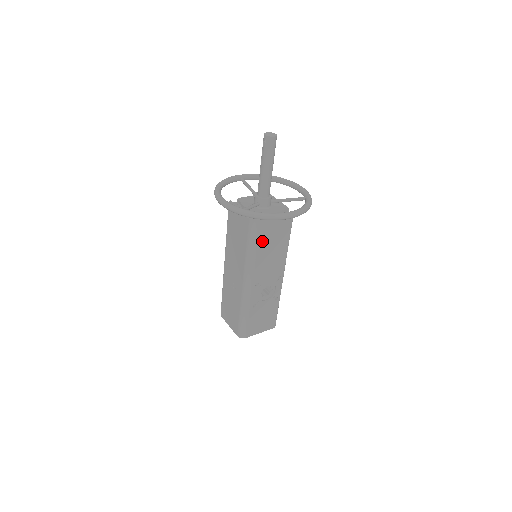
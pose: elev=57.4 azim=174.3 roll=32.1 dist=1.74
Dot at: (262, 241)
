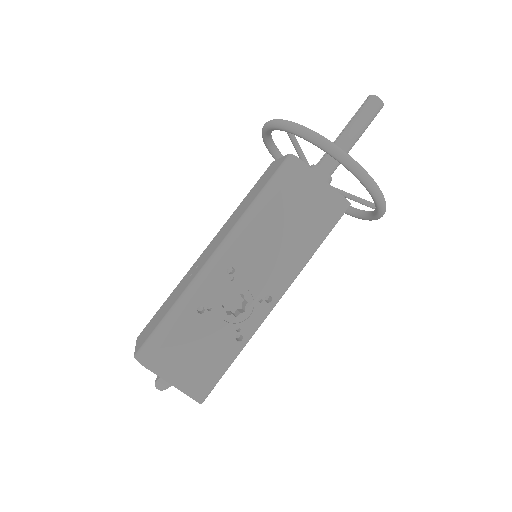
Dot at: (285, 198)
